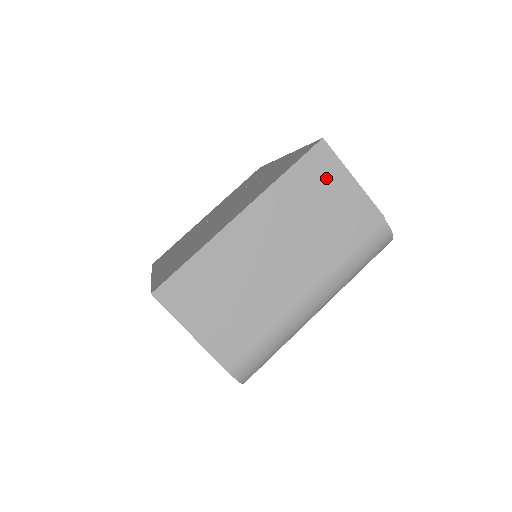
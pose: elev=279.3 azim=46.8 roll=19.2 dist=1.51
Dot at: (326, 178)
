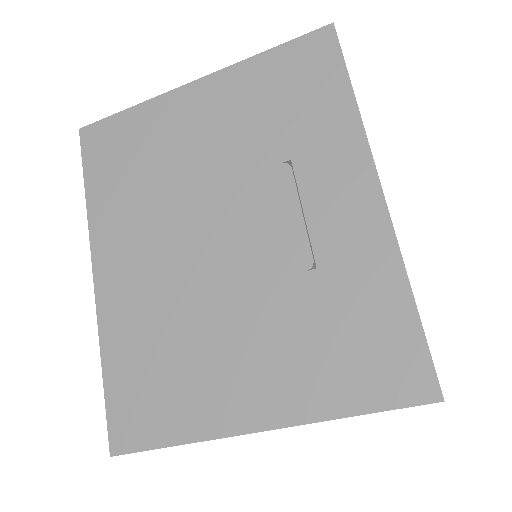
Dot at: occluded
